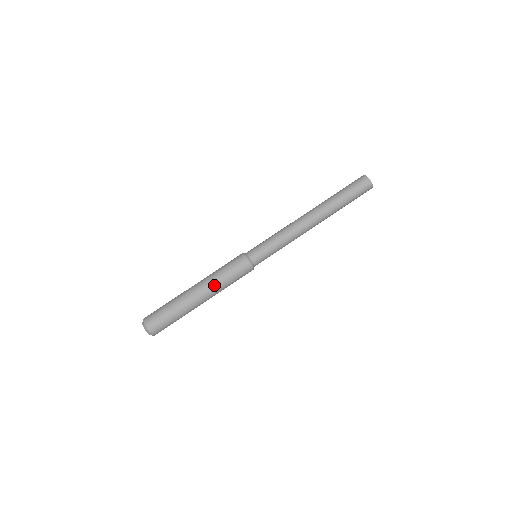
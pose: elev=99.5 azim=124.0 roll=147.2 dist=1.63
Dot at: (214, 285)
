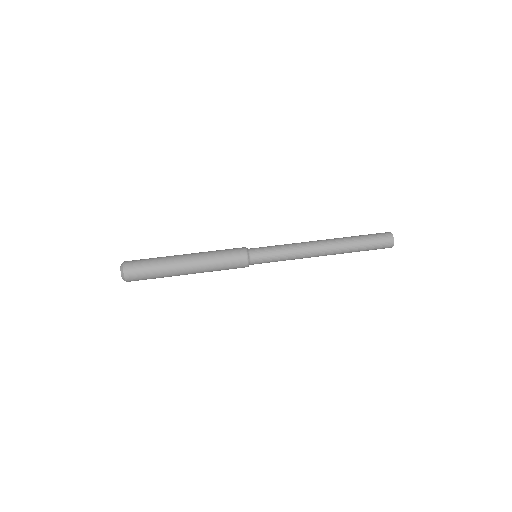
Dot at: (205, 262)
